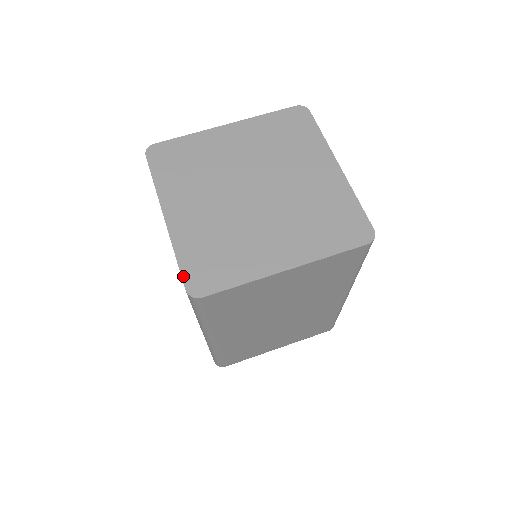
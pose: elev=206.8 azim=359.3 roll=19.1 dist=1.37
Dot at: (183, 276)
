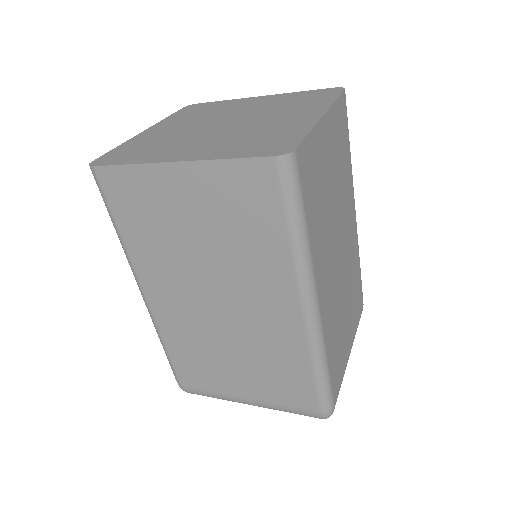
Dot at: (103, 155)
